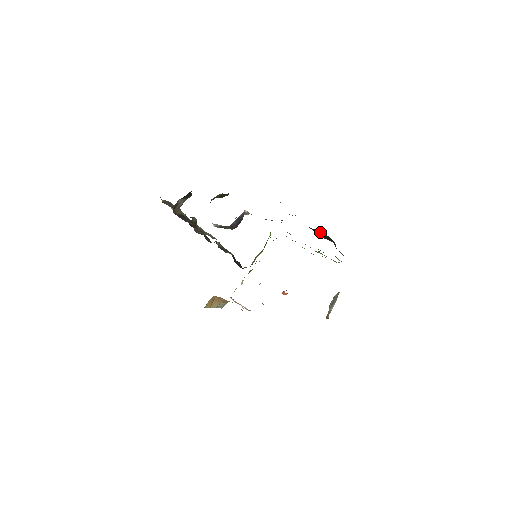
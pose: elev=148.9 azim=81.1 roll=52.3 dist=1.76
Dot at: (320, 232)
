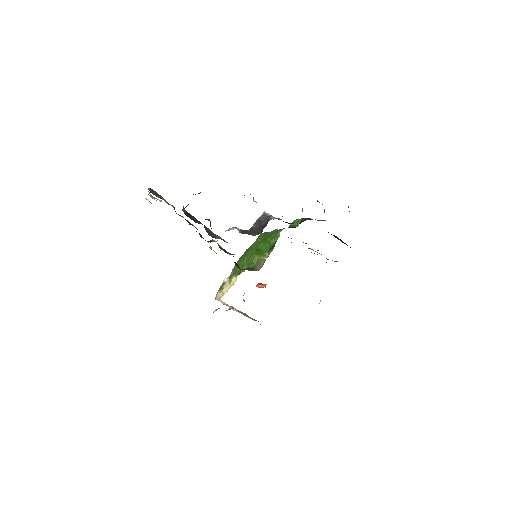
Dot at: (334, 235)
